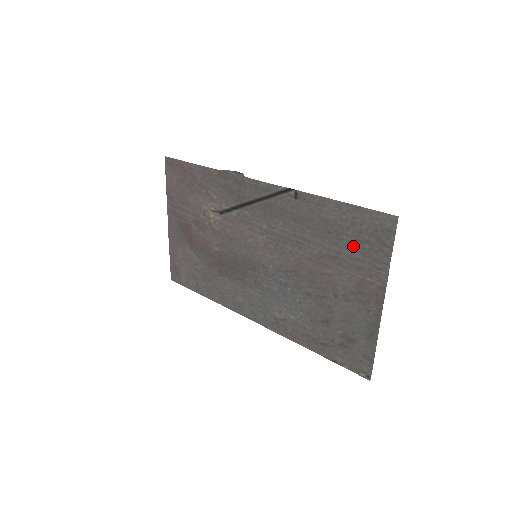
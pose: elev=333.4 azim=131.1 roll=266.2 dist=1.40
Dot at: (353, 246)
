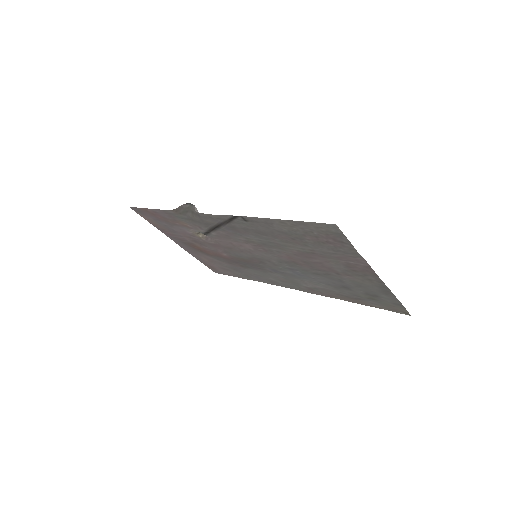
Dot at: (319, 246)
